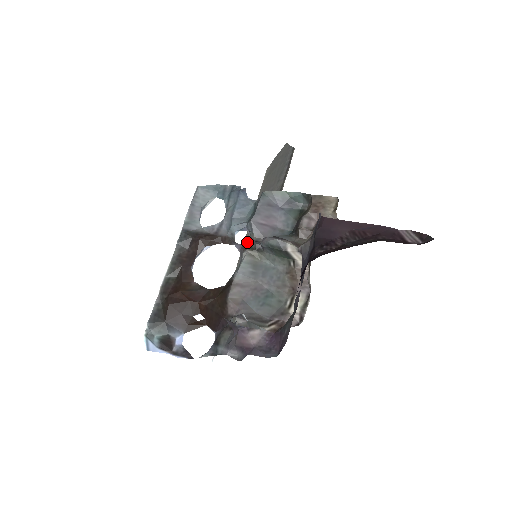
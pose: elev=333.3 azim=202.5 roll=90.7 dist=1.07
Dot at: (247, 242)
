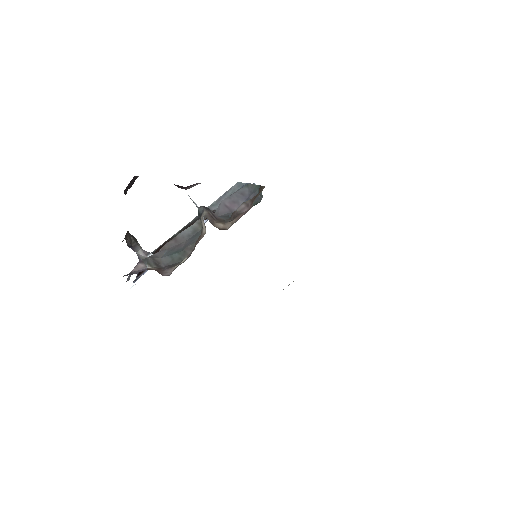
Dot at: occluded
